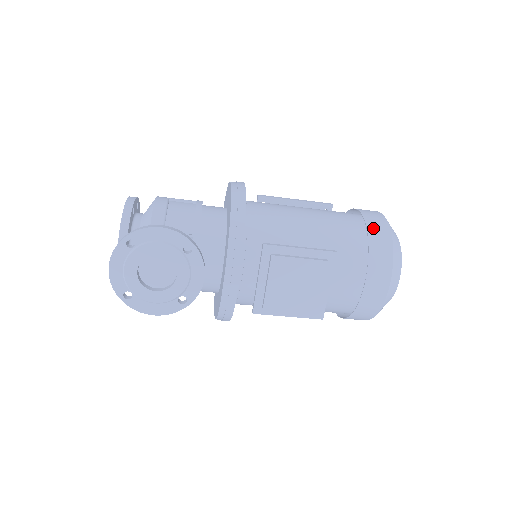
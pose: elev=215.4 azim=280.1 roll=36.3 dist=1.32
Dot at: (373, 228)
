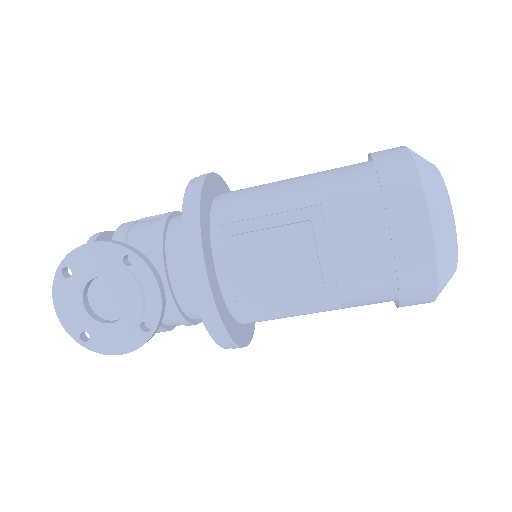
Dot at: (385, 164)
